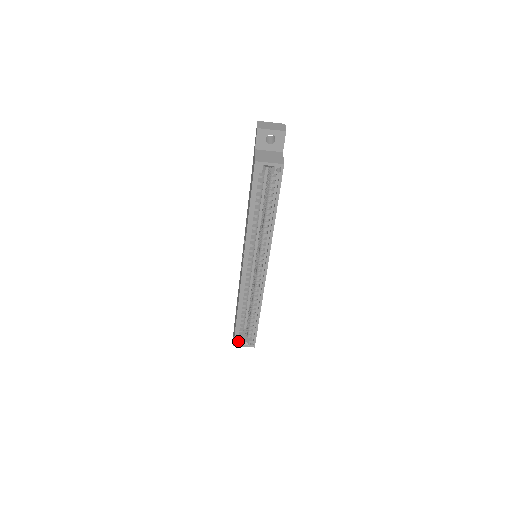
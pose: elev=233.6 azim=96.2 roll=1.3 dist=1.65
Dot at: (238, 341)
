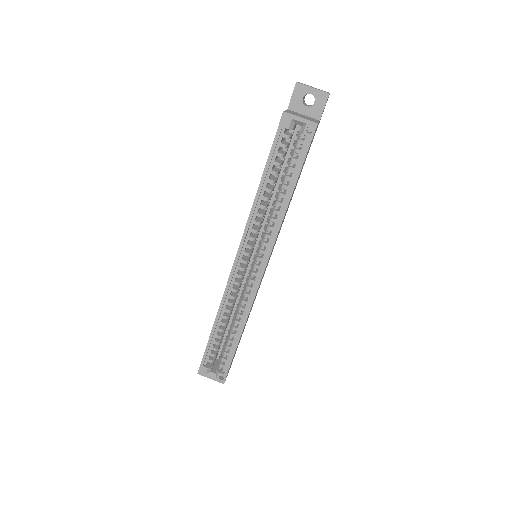
Dot at: (205, 368)
